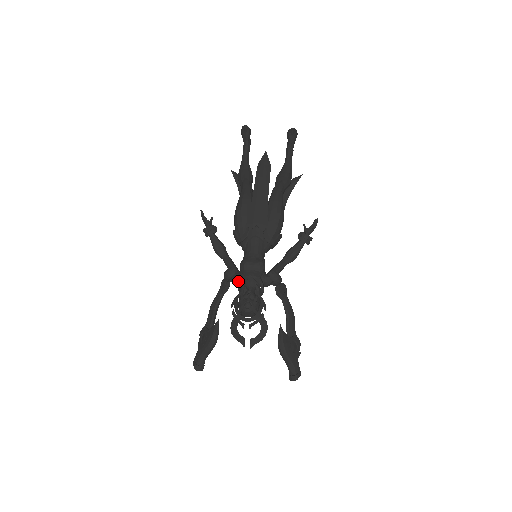
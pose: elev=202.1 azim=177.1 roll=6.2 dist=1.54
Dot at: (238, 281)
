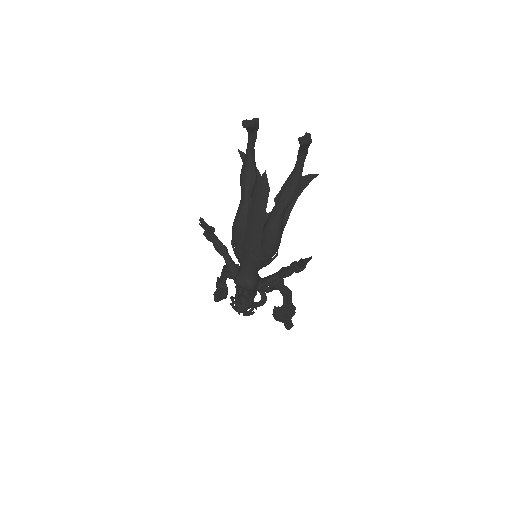
Dot at: occluded
